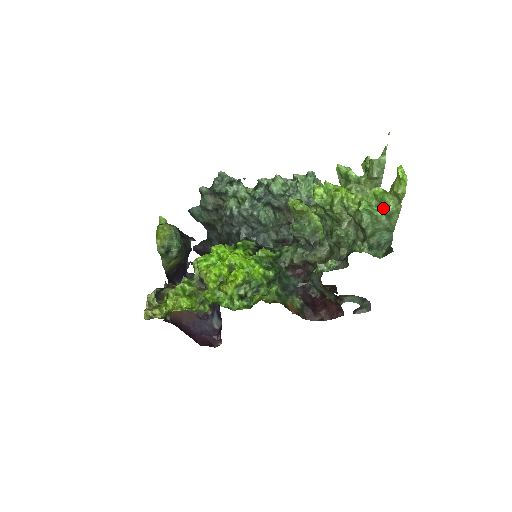
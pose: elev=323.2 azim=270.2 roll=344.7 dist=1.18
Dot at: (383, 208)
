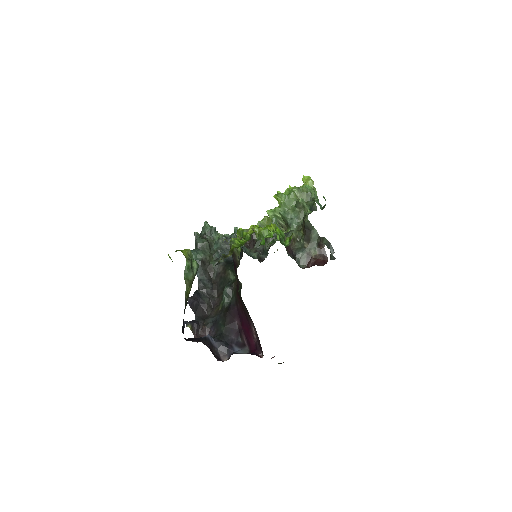
Dot at: occluded
